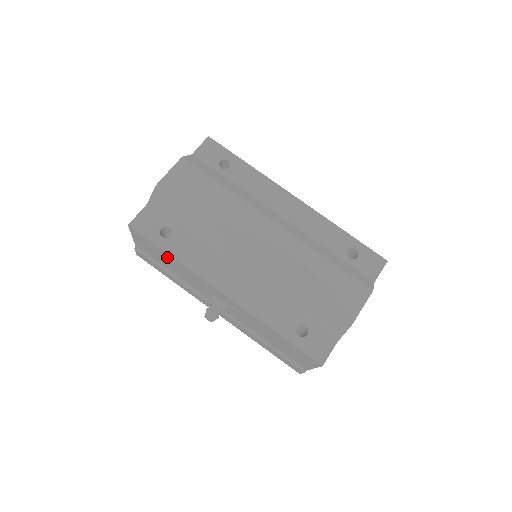
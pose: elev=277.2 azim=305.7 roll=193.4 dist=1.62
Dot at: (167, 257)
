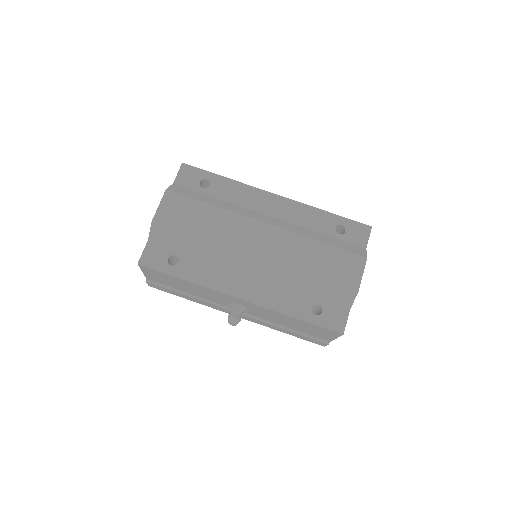
Dot at: (180, 281)
